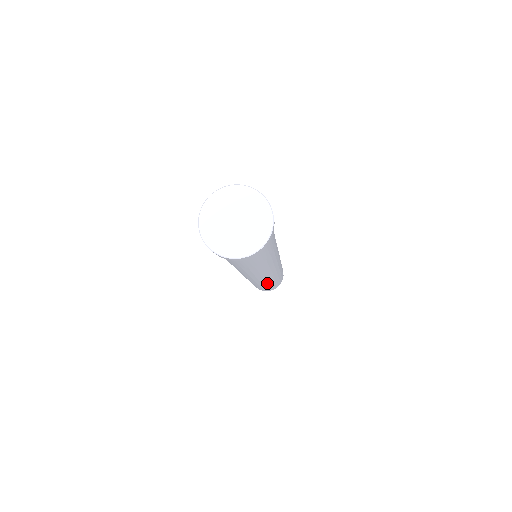
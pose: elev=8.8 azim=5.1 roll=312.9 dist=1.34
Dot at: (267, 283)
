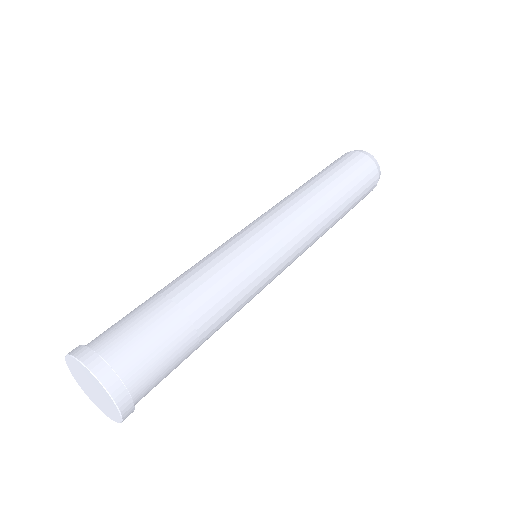
Dot at: occluded
